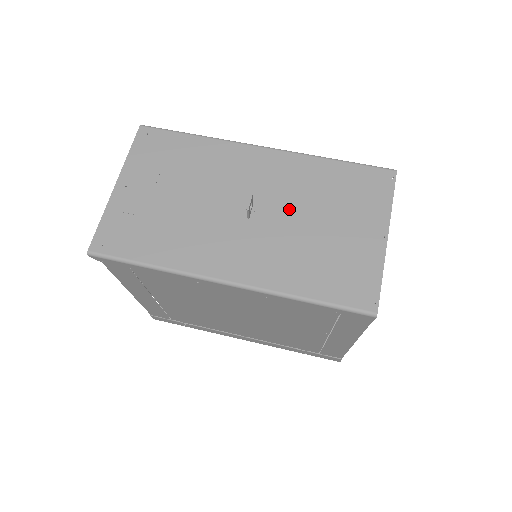
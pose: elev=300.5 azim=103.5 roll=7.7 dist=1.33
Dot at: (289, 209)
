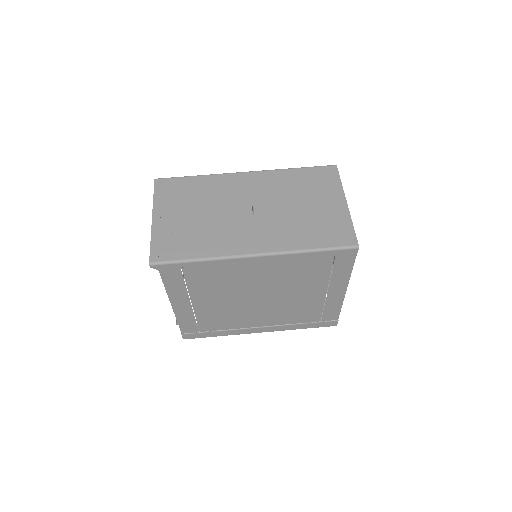
Dot at: (278, 203)
